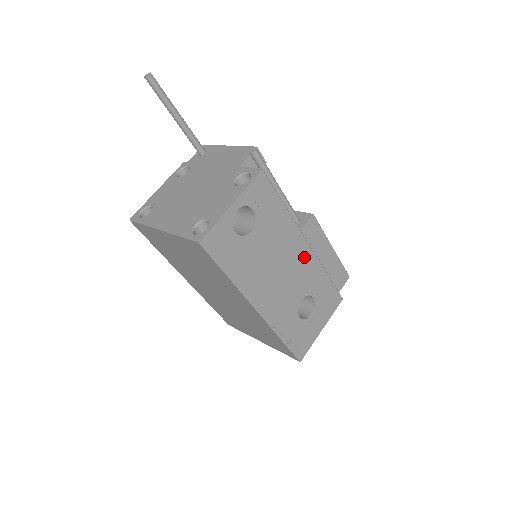
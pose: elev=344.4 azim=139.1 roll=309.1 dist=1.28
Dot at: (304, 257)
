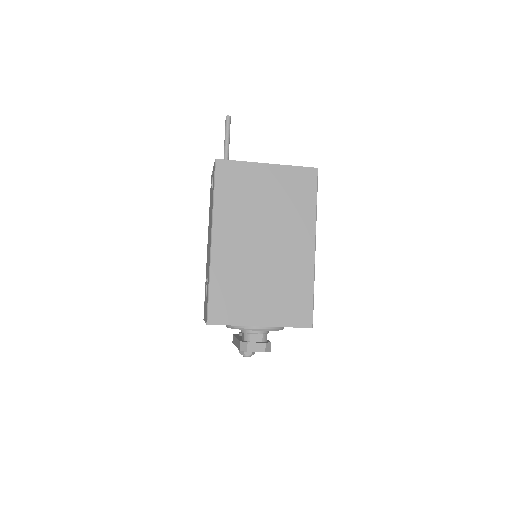
Dot at: occluded
